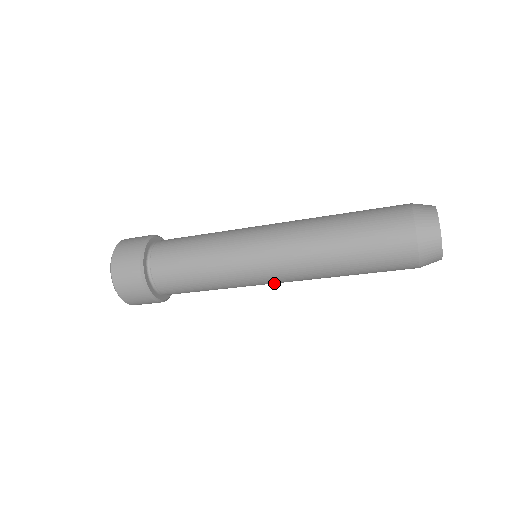
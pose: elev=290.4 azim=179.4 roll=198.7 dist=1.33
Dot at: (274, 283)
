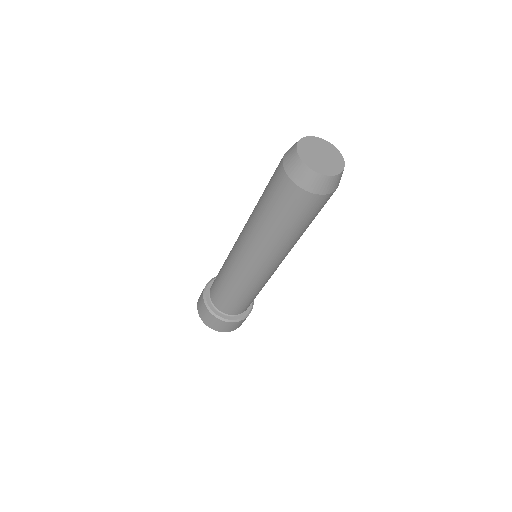
Dot at: occluded
